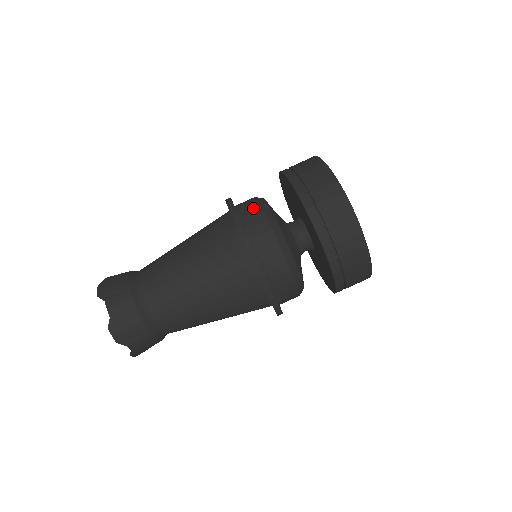
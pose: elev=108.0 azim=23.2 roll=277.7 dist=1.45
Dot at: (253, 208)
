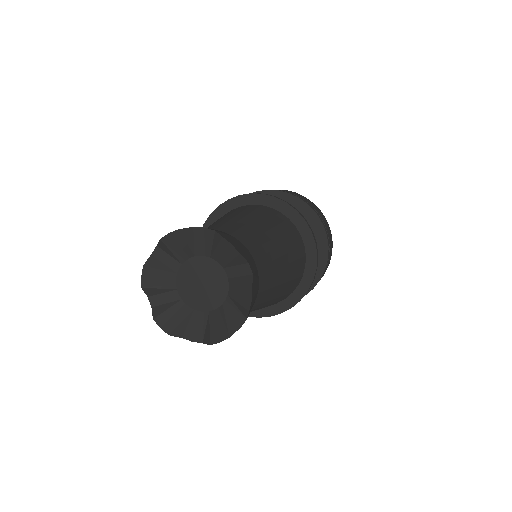
Dot at: occluded
